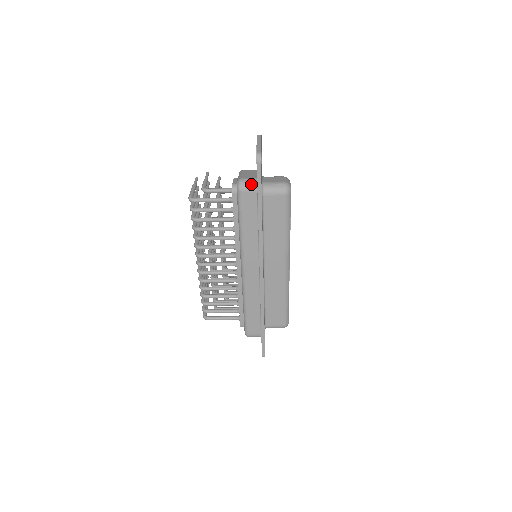
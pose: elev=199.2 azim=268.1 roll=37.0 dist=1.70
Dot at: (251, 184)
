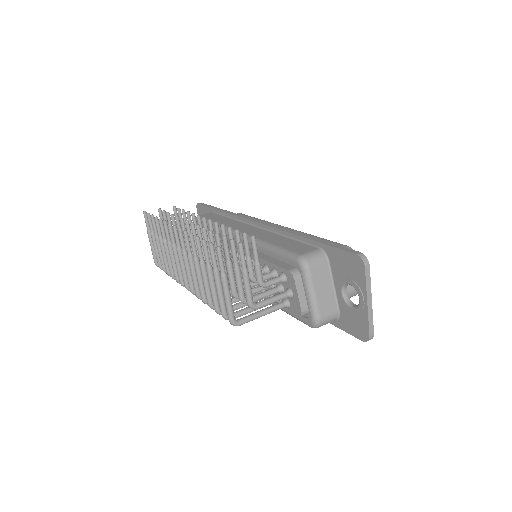
Dot at: occluded
